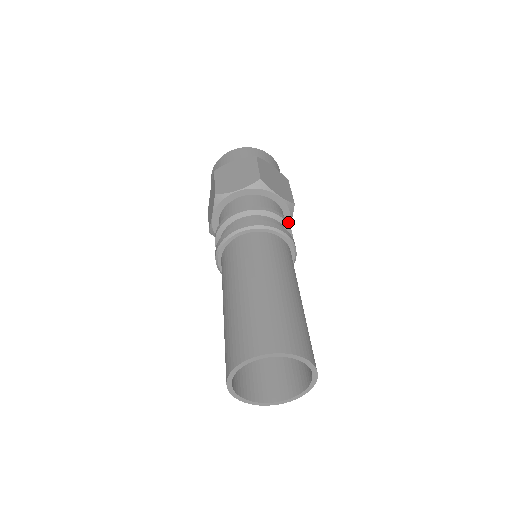
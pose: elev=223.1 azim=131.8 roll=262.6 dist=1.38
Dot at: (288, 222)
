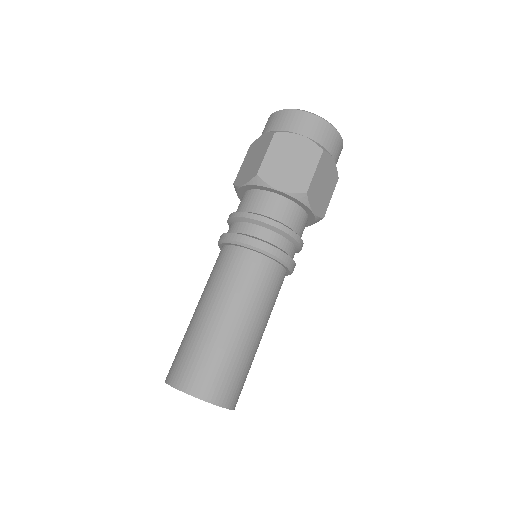
Dot at: occluded
